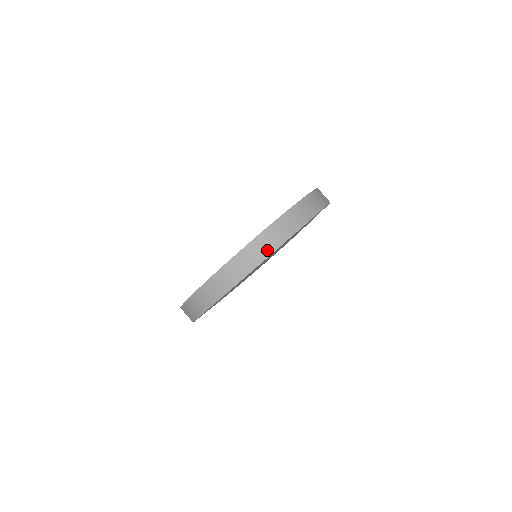
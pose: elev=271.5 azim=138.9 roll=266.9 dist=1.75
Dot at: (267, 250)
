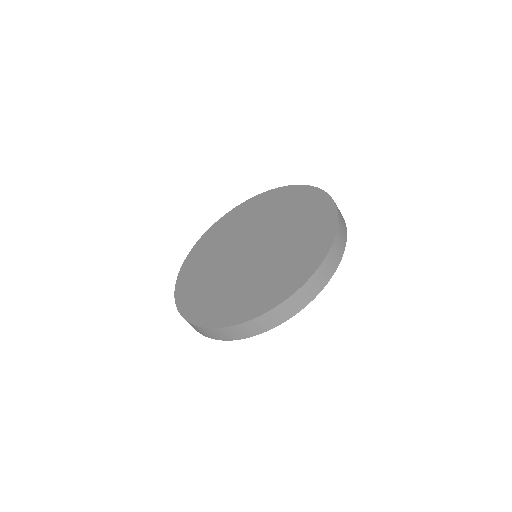
Dot at: (333, 267)
